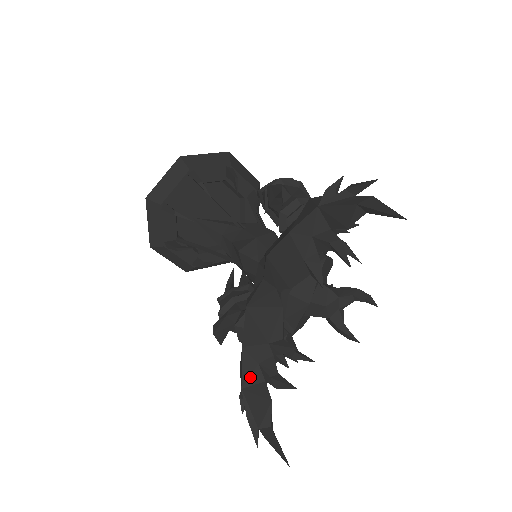
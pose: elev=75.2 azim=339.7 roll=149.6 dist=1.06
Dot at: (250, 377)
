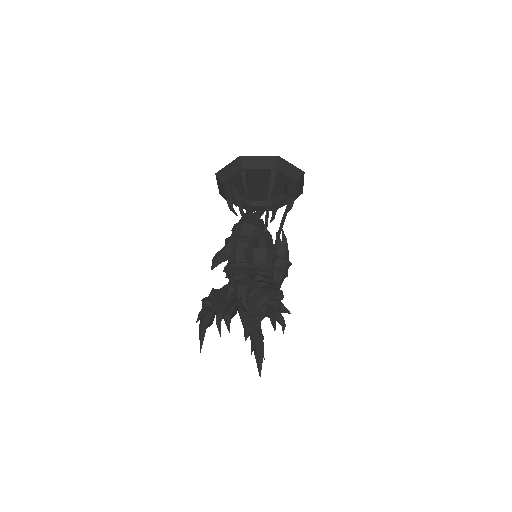
Dot at: occluded
